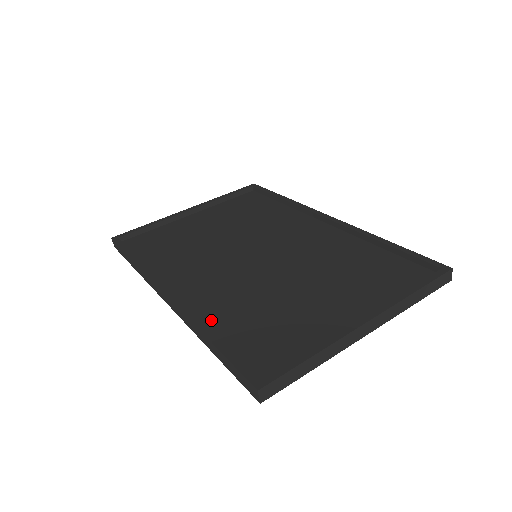
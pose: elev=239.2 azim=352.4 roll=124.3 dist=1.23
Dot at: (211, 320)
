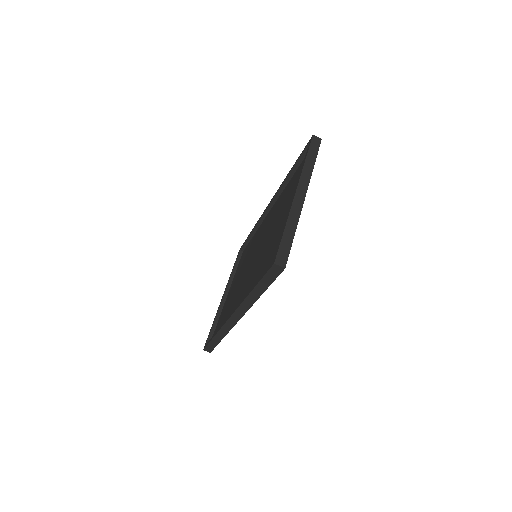
Dot at: occluded
